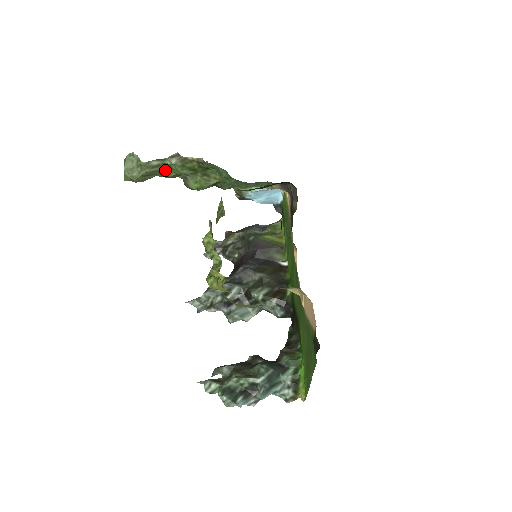
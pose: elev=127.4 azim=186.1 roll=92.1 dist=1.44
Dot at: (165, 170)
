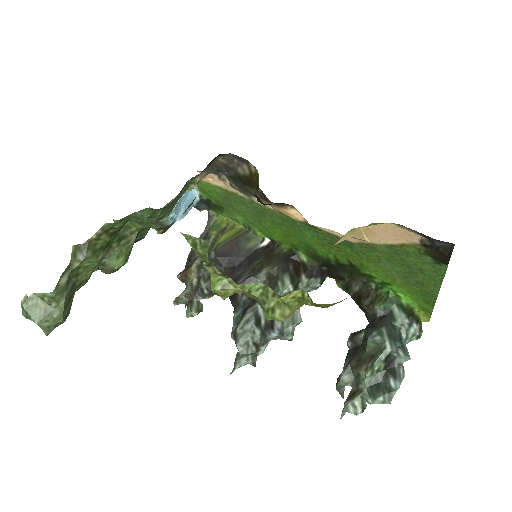
Dot at: (78, 277)
